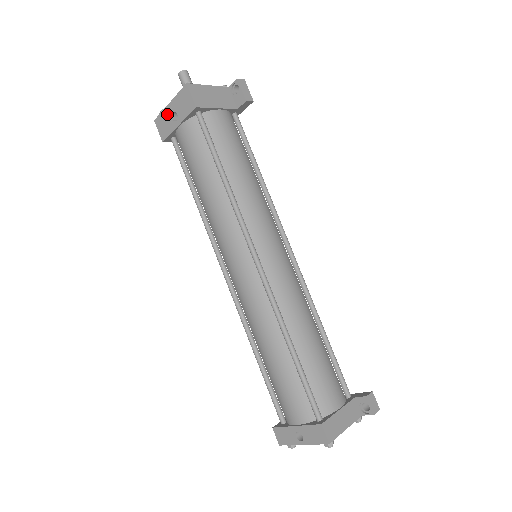
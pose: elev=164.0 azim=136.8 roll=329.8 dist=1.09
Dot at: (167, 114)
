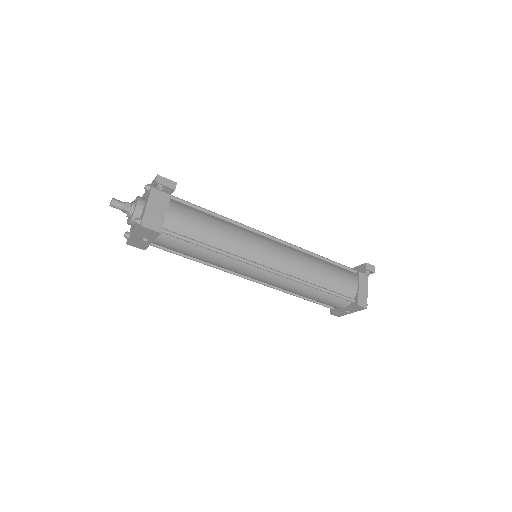
Dot at: (136, 240)
